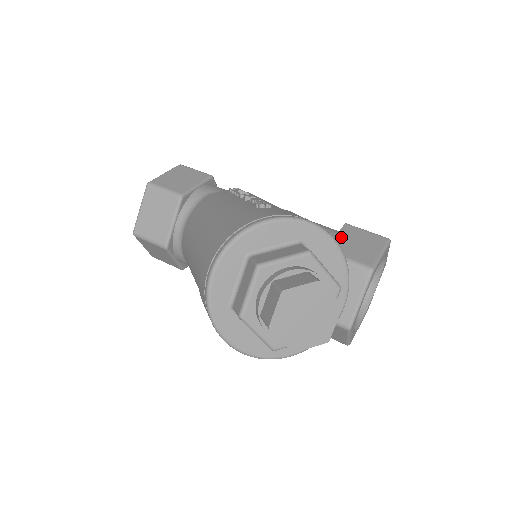
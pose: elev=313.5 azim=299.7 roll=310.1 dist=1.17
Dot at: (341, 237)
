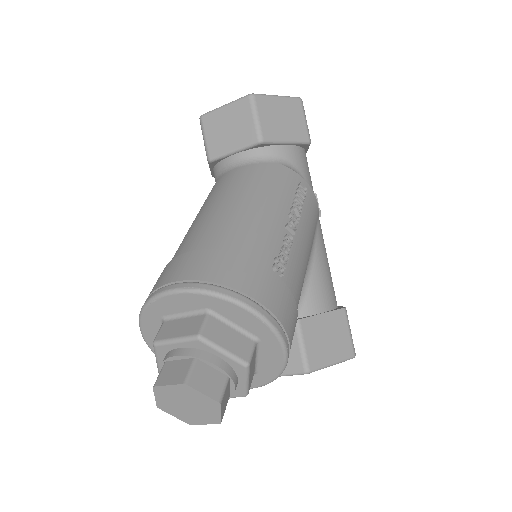
Dot at: (325, 319)
